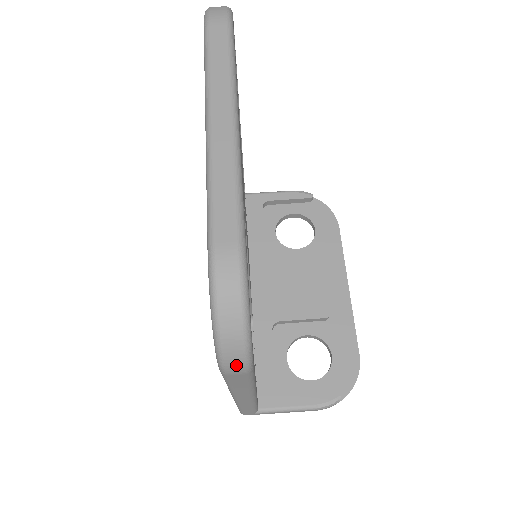
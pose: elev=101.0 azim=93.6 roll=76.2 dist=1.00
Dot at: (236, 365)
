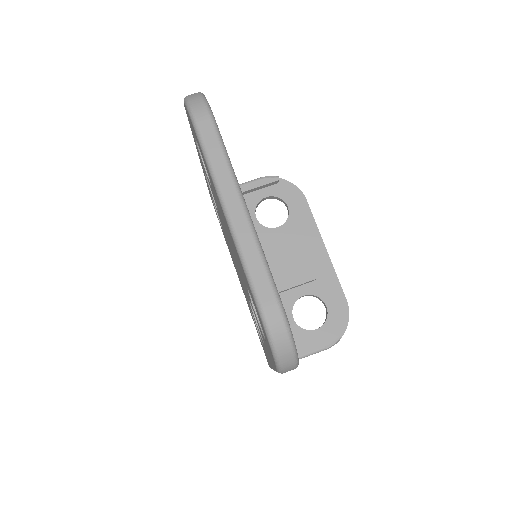
Dot at: (290, 368)
